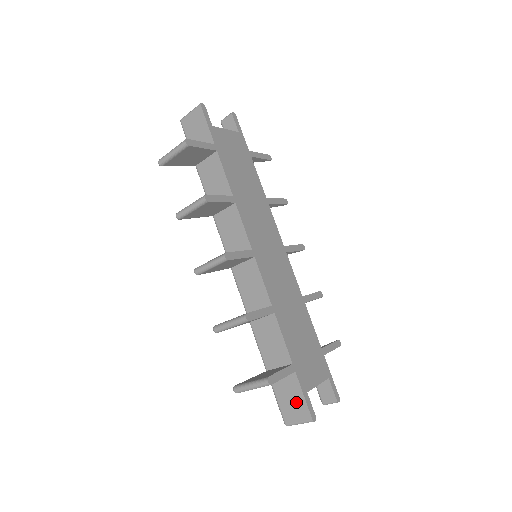
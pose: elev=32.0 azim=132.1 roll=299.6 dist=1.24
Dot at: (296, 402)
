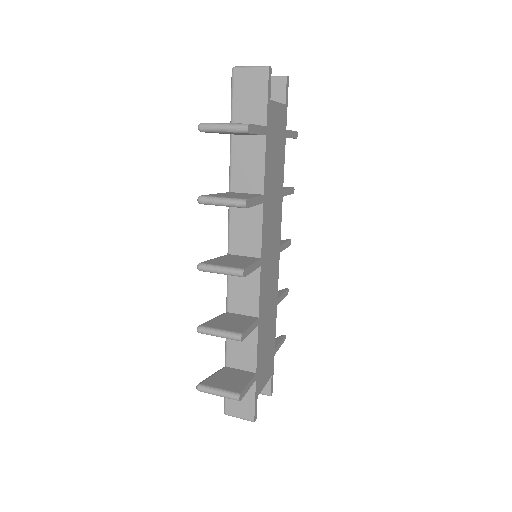
Dot at: (245, 402)
